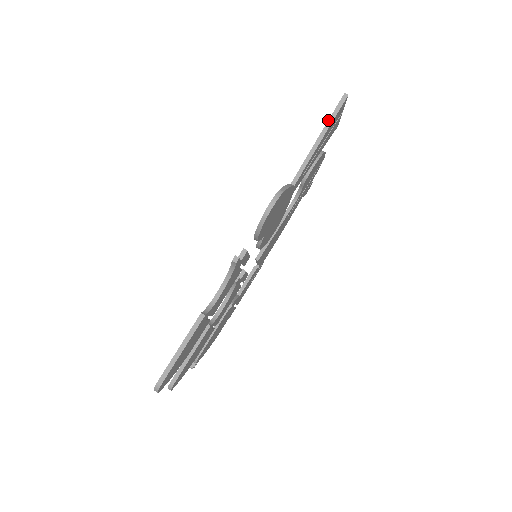
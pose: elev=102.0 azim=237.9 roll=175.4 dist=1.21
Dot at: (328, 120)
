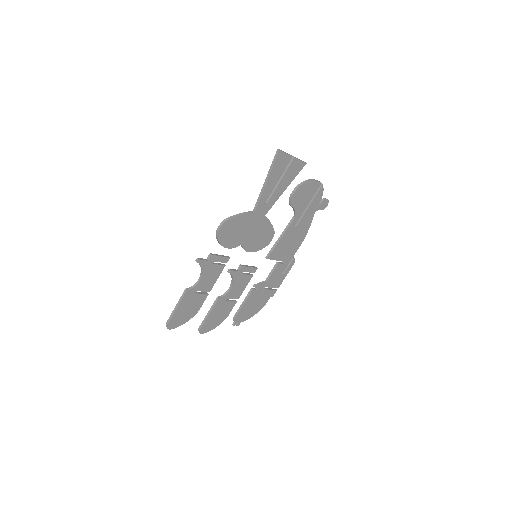
Dot at: (270, 168)
